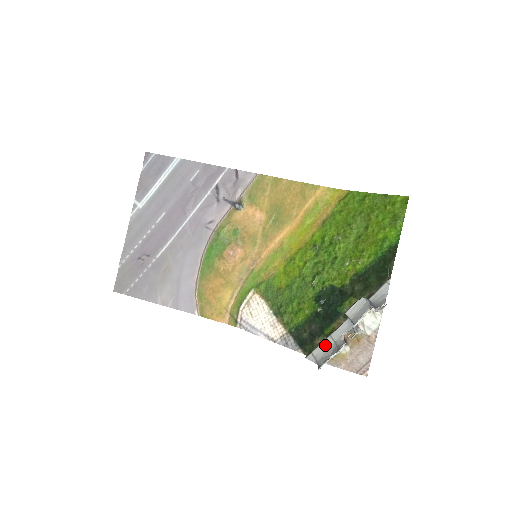
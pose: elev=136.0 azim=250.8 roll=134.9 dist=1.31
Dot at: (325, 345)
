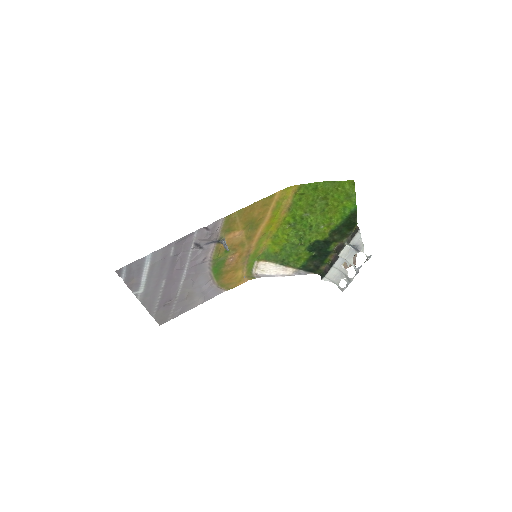
Dot at: (332, 272)
